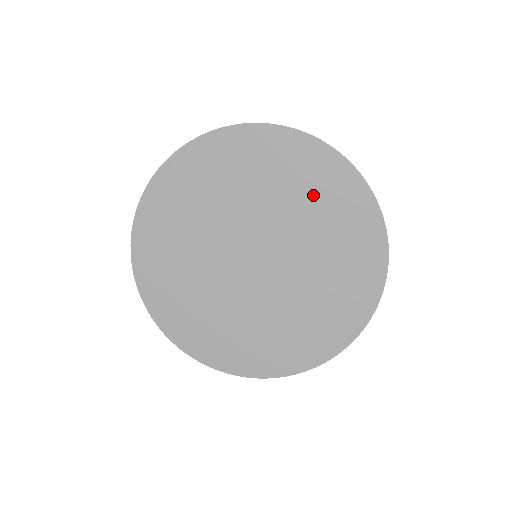
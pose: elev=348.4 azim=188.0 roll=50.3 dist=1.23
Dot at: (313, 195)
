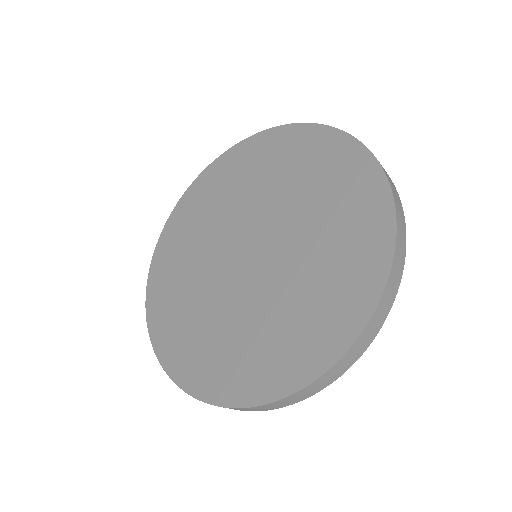
Dot at: (331, 199)
